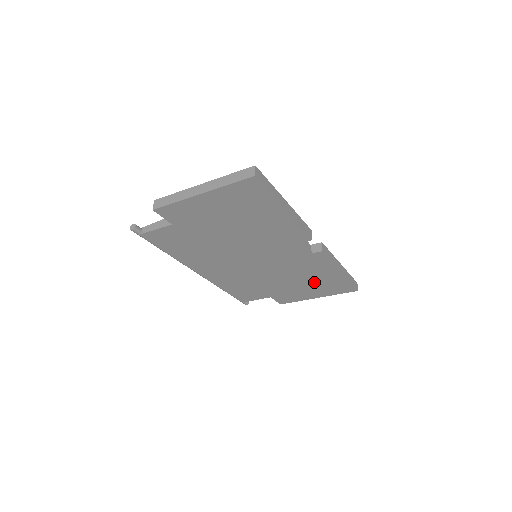
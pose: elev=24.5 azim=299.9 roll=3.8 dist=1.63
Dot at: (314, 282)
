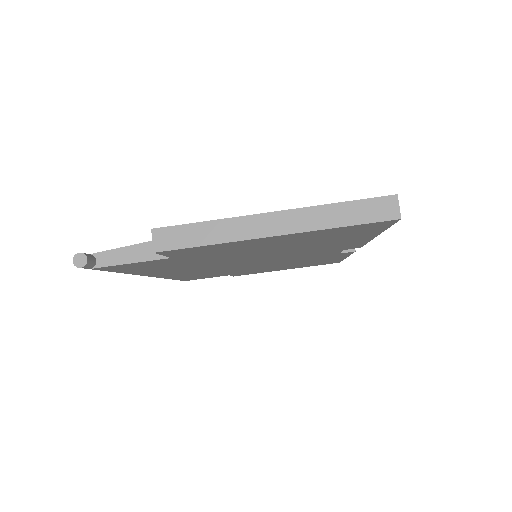
Dot at: (302, 264)
